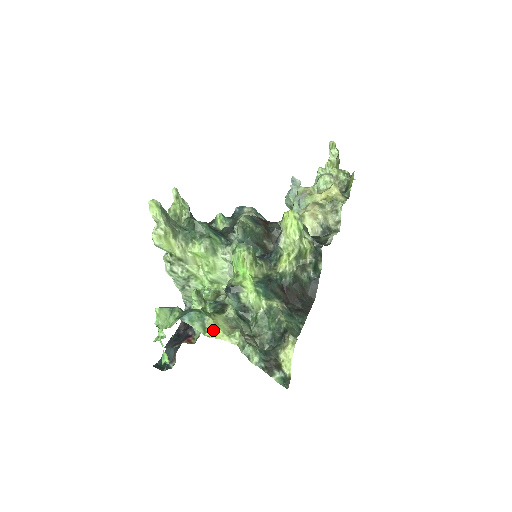
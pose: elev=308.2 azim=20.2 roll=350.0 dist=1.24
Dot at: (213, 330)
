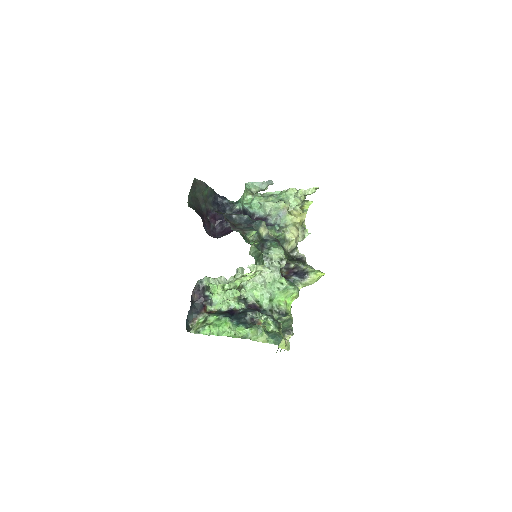
Dot at: (283, 345)
